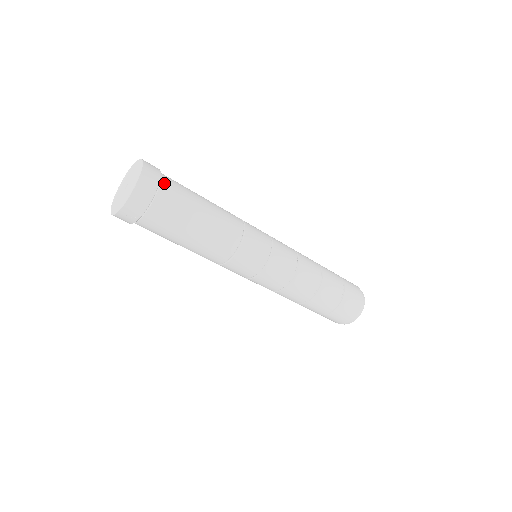
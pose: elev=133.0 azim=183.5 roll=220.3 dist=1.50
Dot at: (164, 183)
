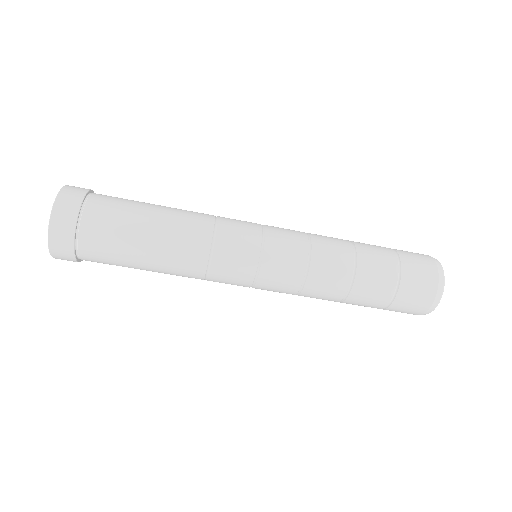
Dot at: (83, 238)
